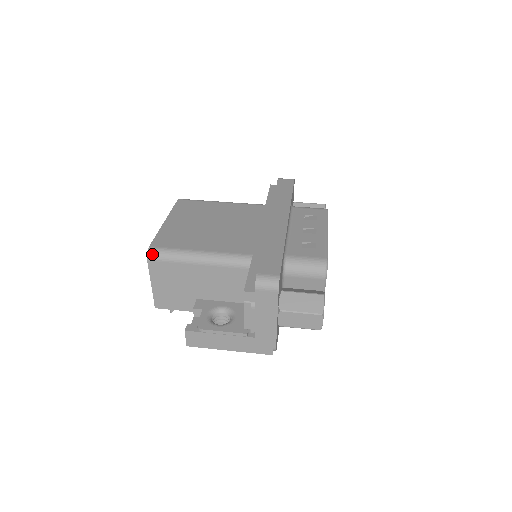
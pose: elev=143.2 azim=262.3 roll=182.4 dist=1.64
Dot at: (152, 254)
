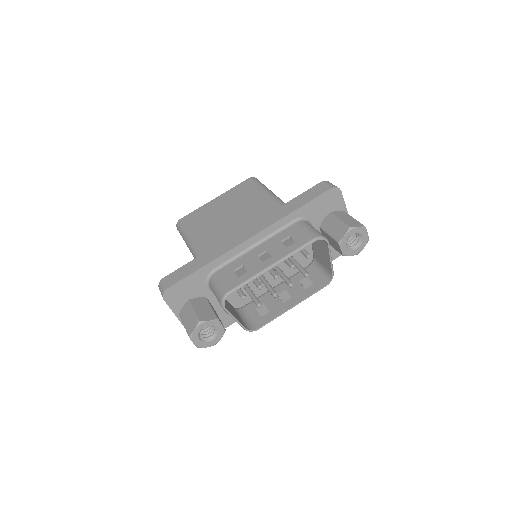
Dot at: (177, 226)
